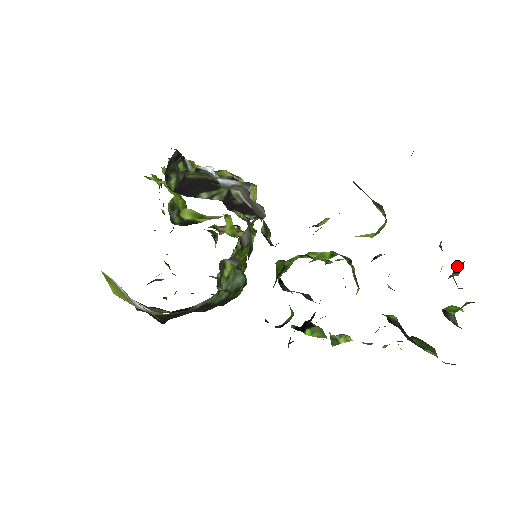
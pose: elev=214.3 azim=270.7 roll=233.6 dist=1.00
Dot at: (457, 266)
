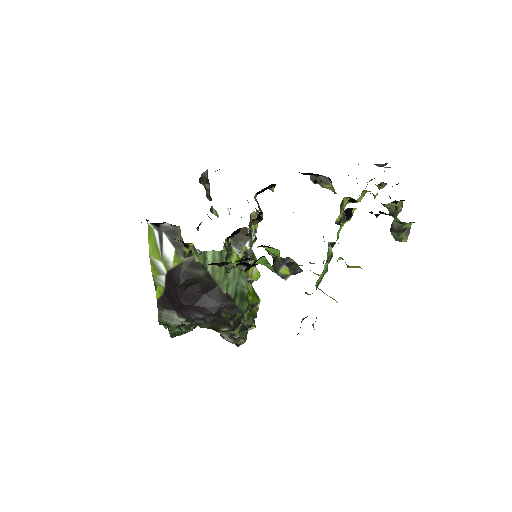
Dot at: occluded
